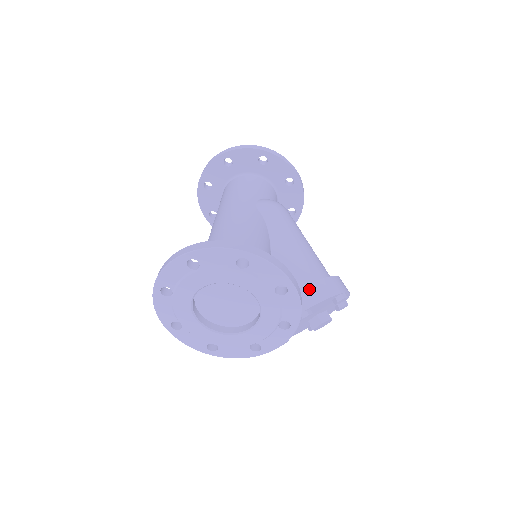
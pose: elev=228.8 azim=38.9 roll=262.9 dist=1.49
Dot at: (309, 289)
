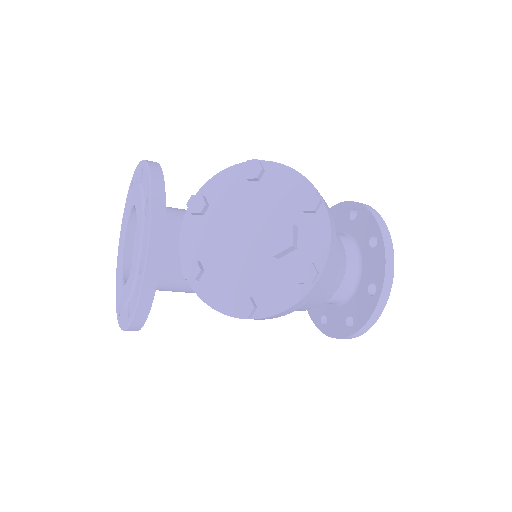
Dot at: occluded
